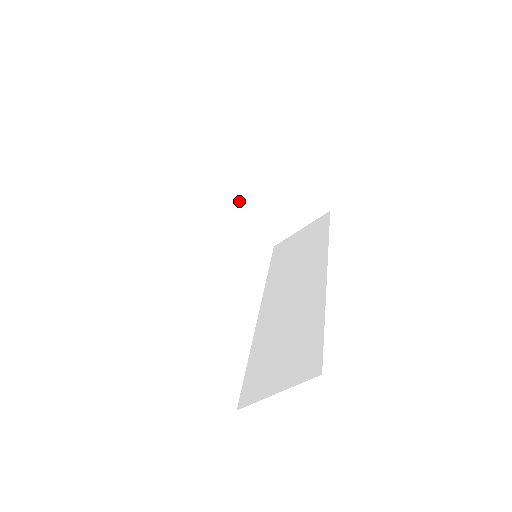
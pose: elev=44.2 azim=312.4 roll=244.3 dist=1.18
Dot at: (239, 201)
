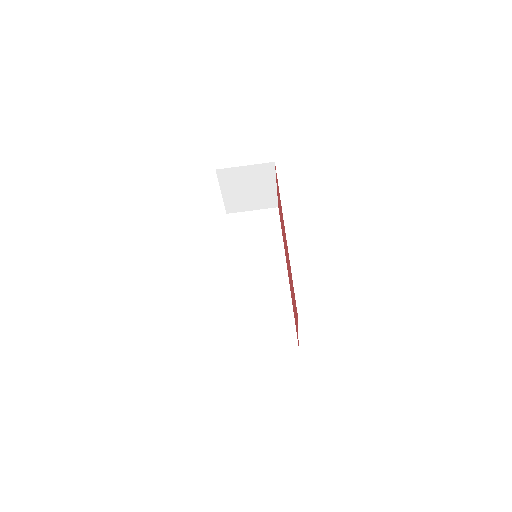
Dot at: (224, 184)
